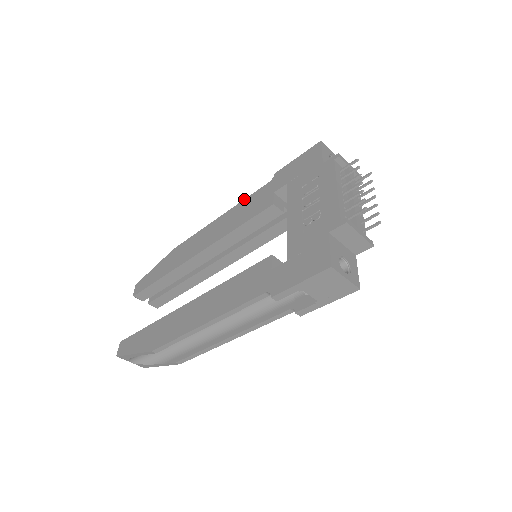
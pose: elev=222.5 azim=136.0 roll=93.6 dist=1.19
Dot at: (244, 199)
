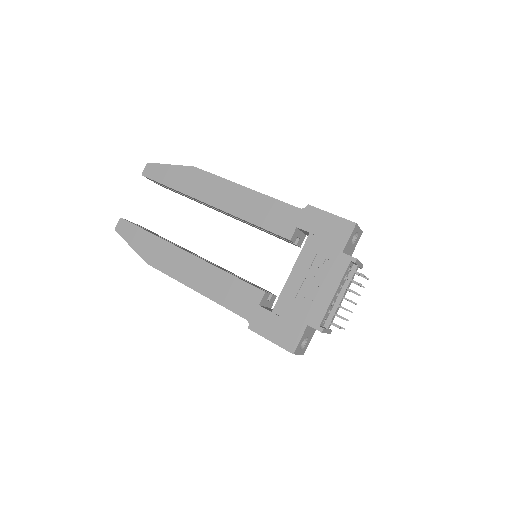
Dot at: (273, 198)
